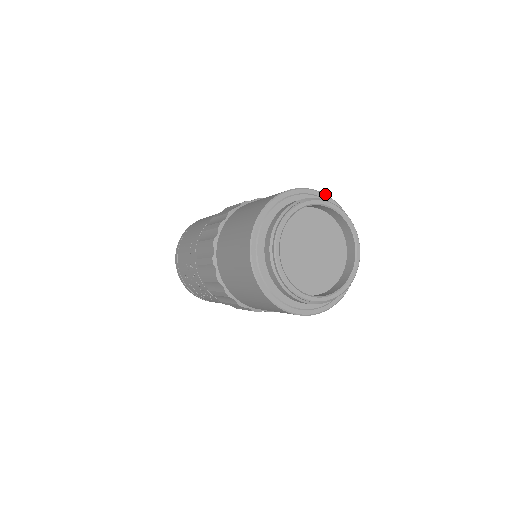
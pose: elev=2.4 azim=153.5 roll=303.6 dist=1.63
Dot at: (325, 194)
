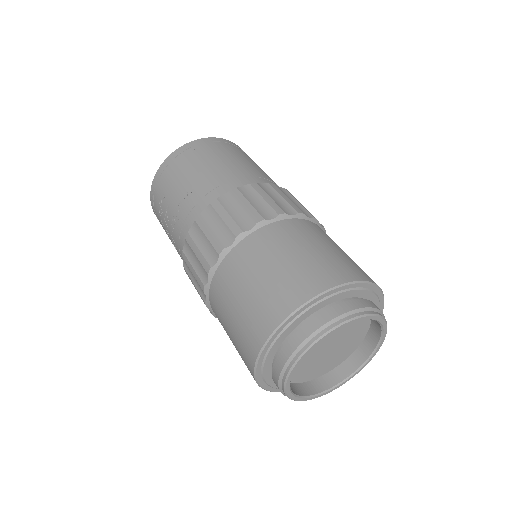
Dot at: (380, 288)
